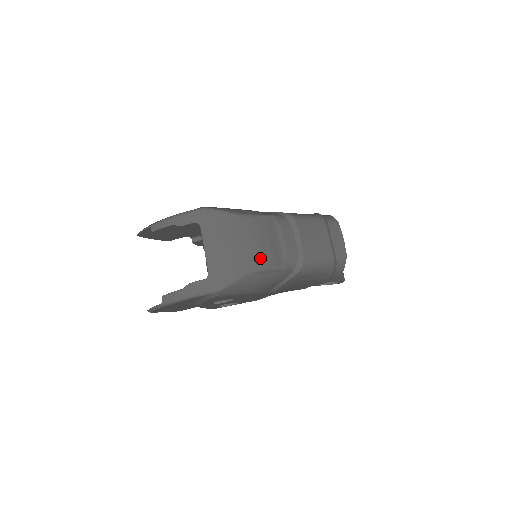
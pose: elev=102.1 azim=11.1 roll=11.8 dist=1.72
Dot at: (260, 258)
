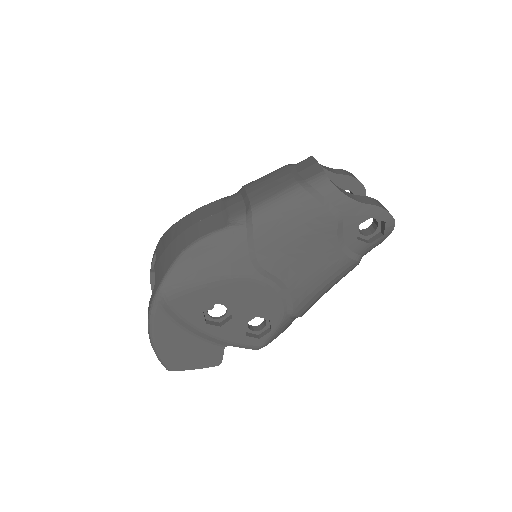
Dot at: (194, 235)
